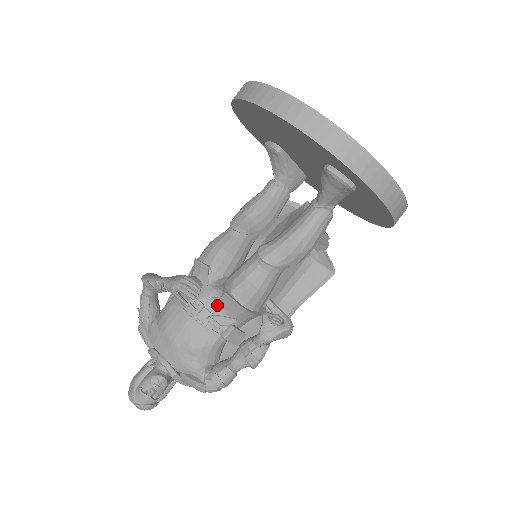
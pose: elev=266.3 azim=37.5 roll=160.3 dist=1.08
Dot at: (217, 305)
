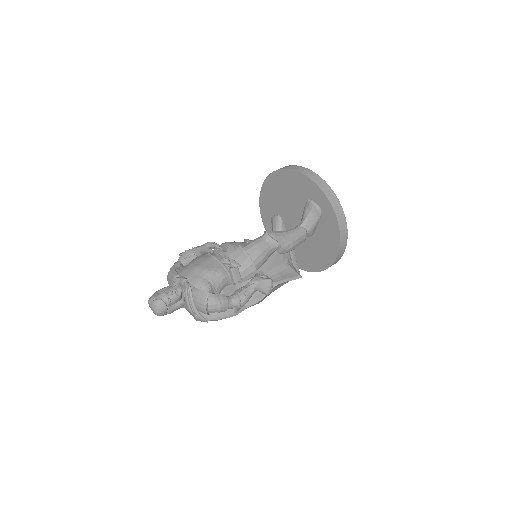
Dot at: (230, 256)
